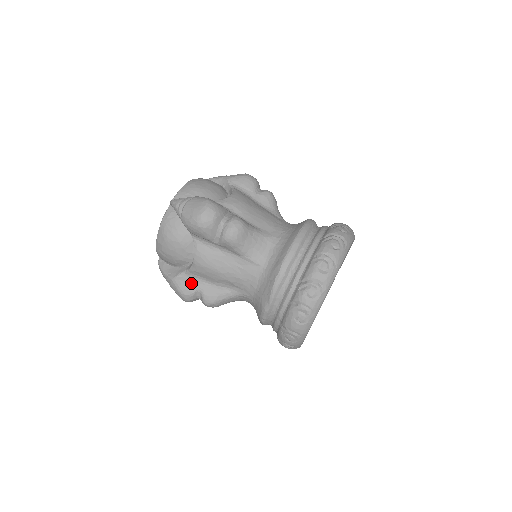
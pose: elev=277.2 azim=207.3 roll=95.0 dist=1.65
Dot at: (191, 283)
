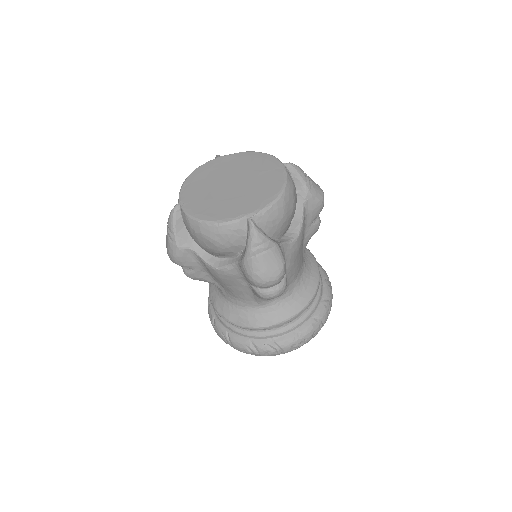
Dot at: (191, 262)
